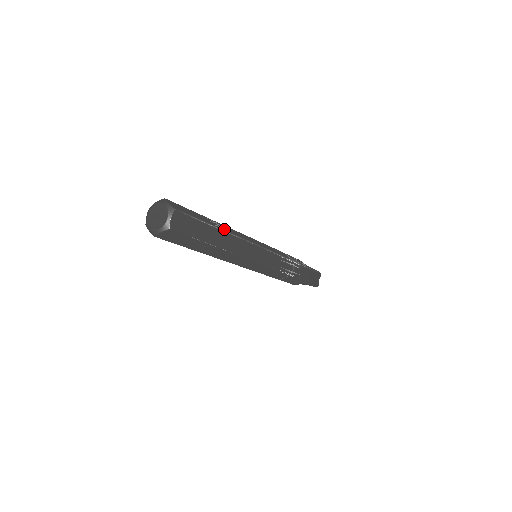
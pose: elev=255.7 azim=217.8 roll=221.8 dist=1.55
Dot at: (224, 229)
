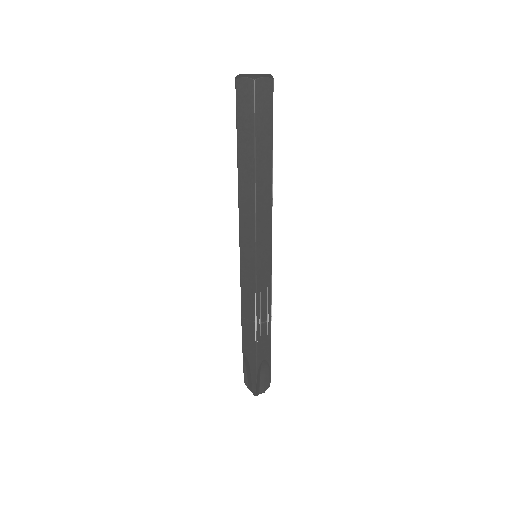
Dot at: occluded
